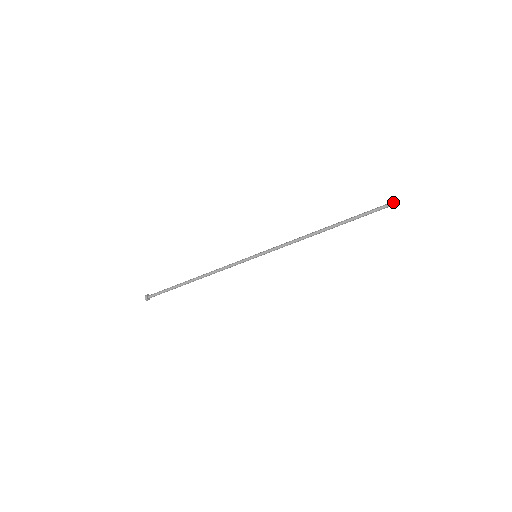
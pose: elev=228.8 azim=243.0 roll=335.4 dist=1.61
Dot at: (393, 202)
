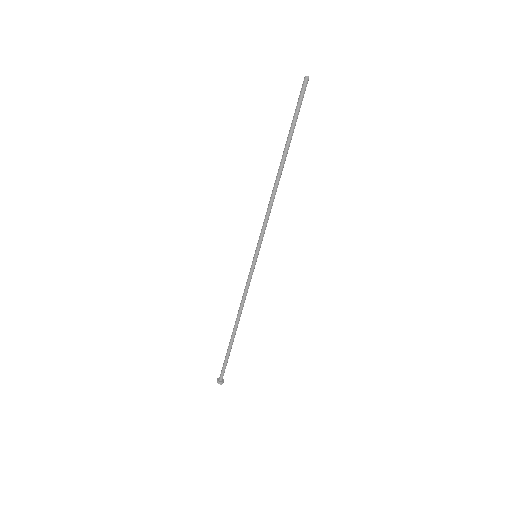
Dot at: (304, 78)
